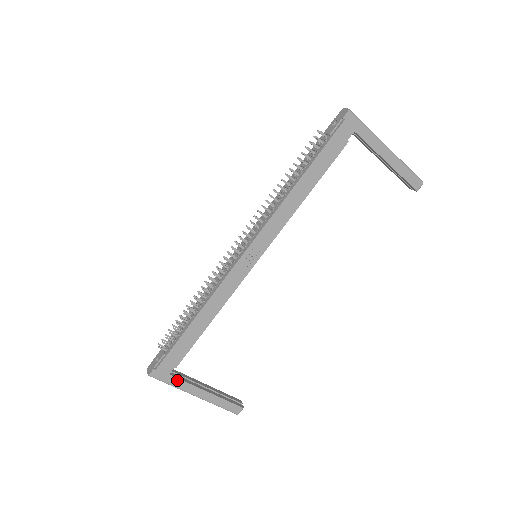
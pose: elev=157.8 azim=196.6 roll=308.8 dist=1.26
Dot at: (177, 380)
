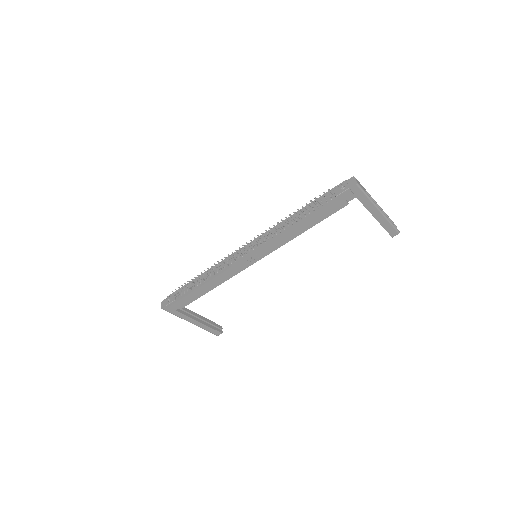
Dot at: (181, 314)
